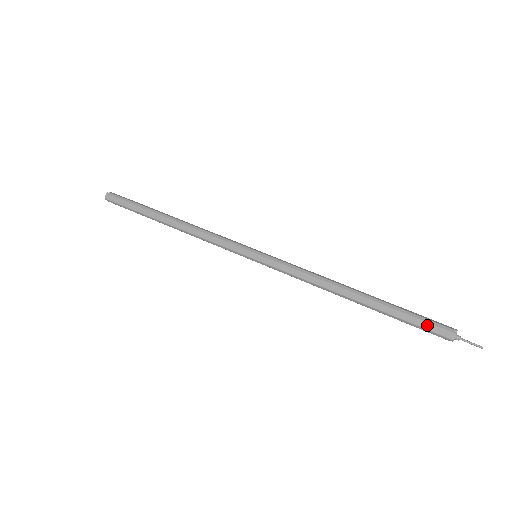
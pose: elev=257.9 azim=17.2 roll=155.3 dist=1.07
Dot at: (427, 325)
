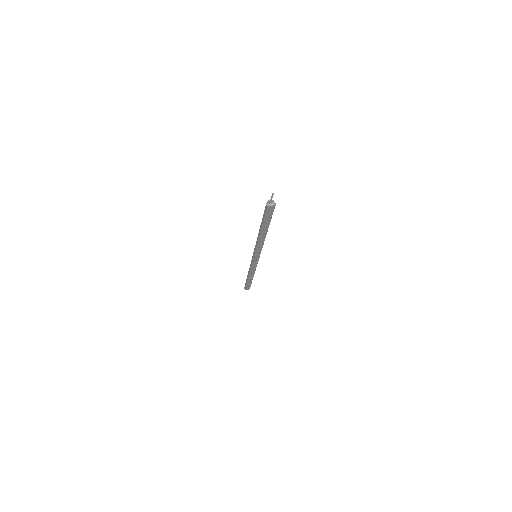
Dot at: occluded
